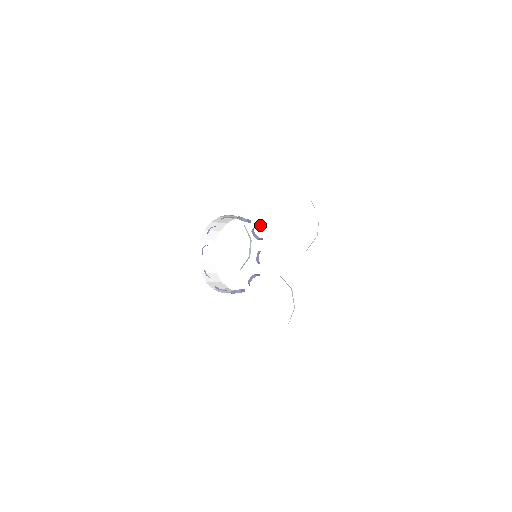
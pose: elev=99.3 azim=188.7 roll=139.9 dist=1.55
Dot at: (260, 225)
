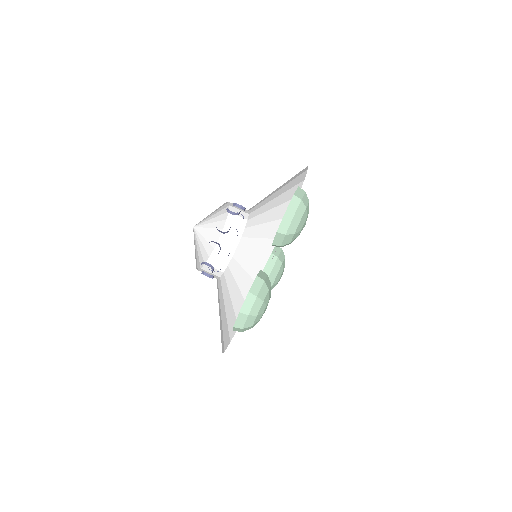
Dot at: occluded
